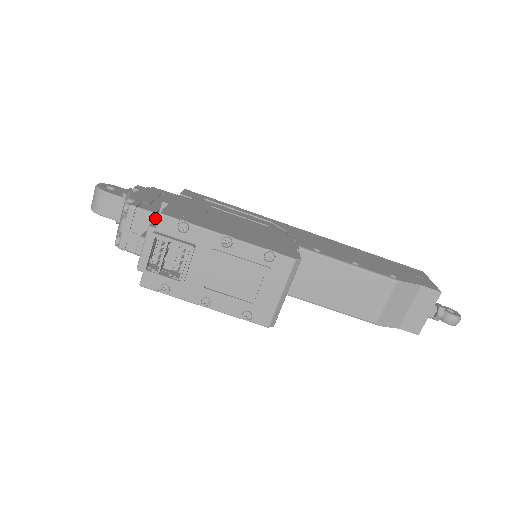
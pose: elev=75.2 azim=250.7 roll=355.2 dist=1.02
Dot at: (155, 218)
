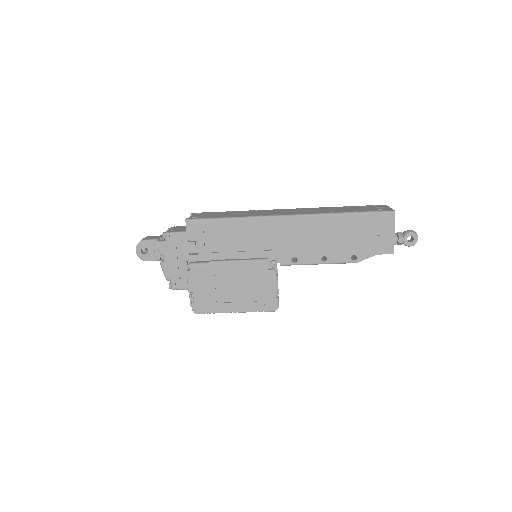
Dot at: occluded
